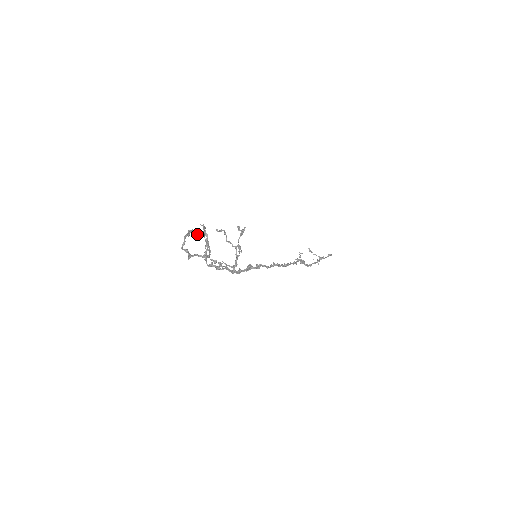
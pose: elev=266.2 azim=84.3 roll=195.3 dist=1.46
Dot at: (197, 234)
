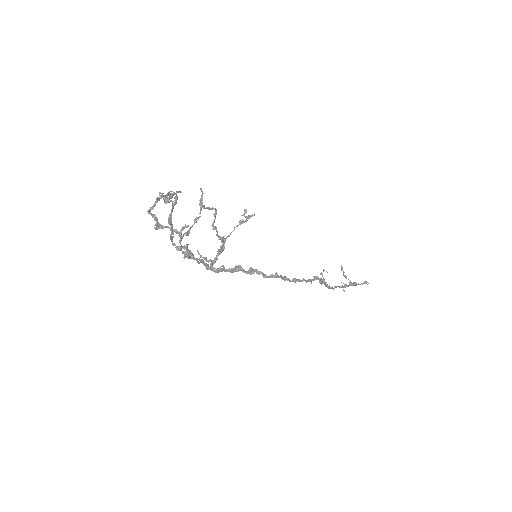
Dot at: (168, 202)
